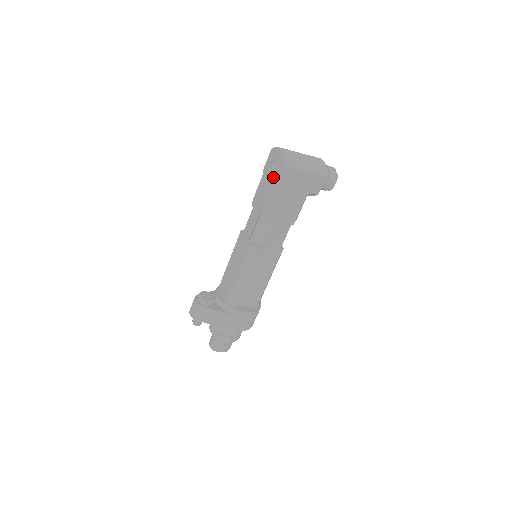
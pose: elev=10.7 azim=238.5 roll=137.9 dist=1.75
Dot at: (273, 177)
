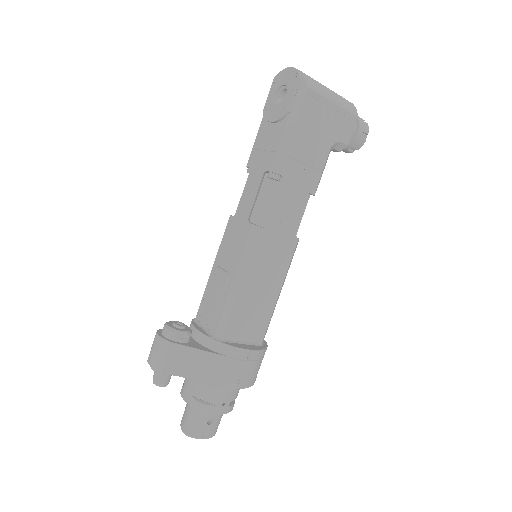
Dot at: (283, 108)
